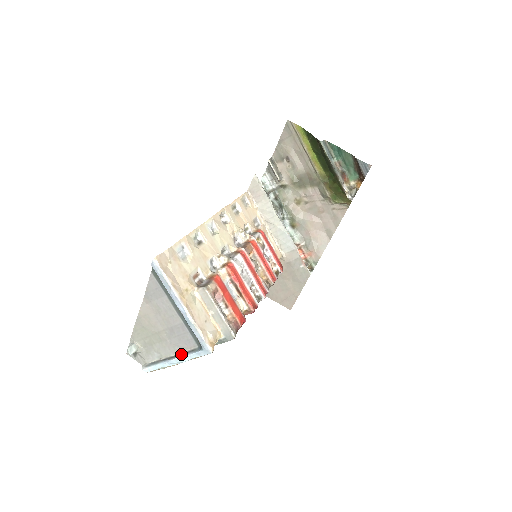
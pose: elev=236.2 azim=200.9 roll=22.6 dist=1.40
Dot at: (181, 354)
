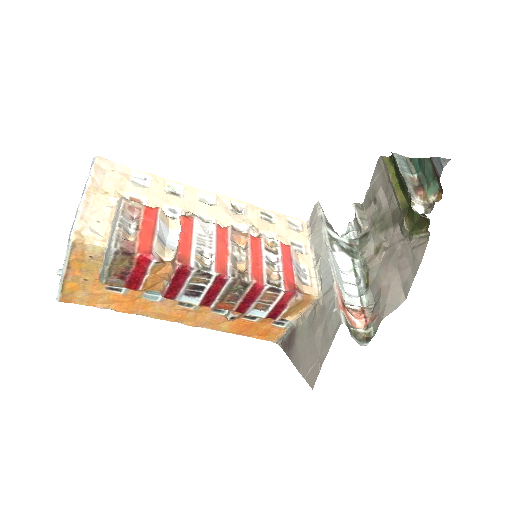
Dot at: occluded
